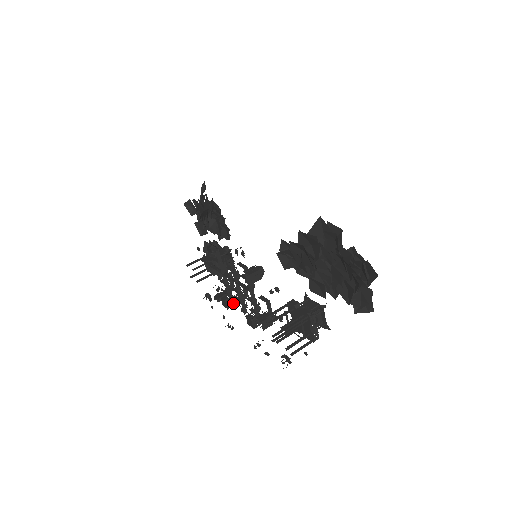
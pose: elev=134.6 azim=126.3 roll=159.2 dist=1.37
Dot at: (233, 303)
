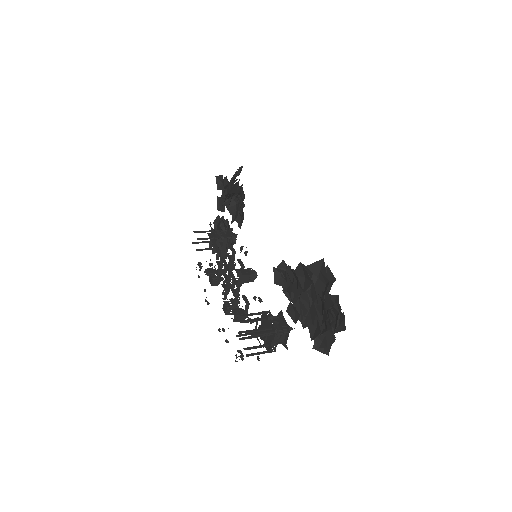
Dot at: (218, 284)
